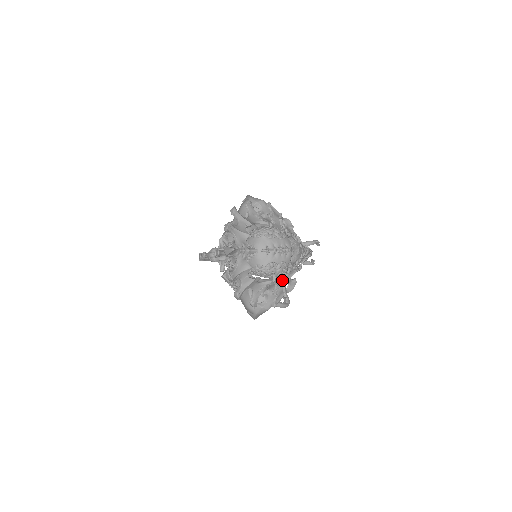
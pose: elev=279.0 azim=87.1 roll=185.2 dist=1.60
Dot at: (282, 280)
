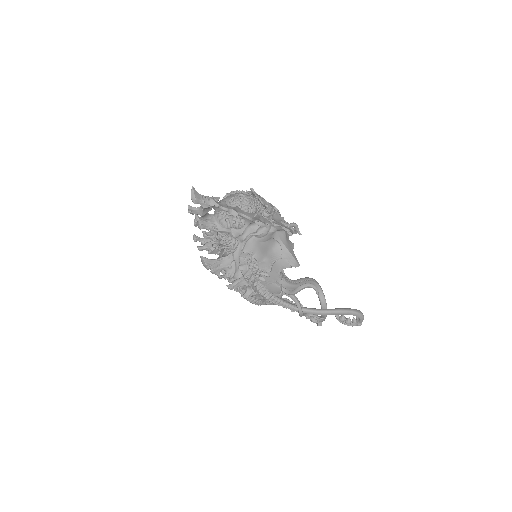
Dot at: occluded
